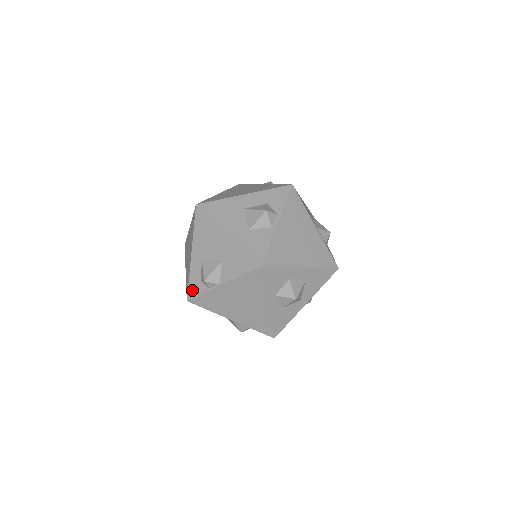
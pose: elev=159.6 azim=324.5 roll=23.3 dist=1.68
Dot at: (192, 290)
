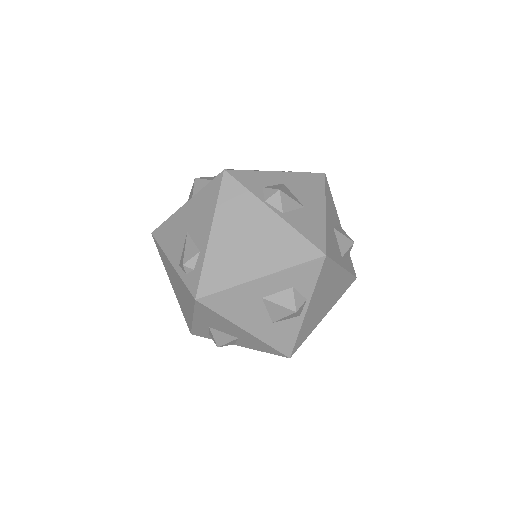
Dot at: (197, 333)
